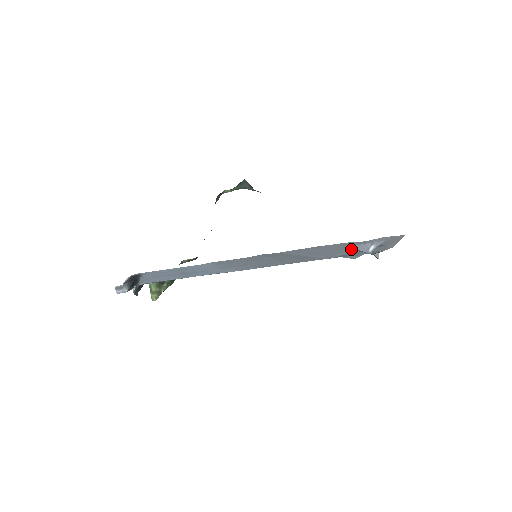
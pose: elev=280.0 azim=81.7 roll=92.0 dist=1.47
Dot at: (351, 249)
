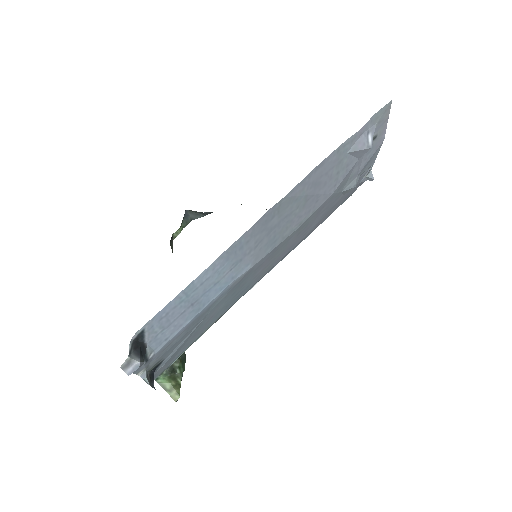
Dot at: (350, 158)
